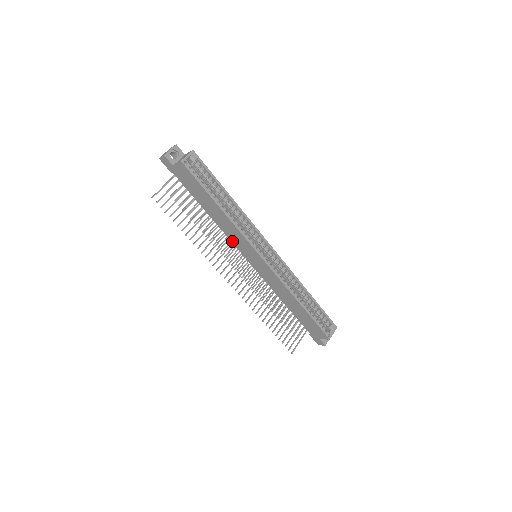
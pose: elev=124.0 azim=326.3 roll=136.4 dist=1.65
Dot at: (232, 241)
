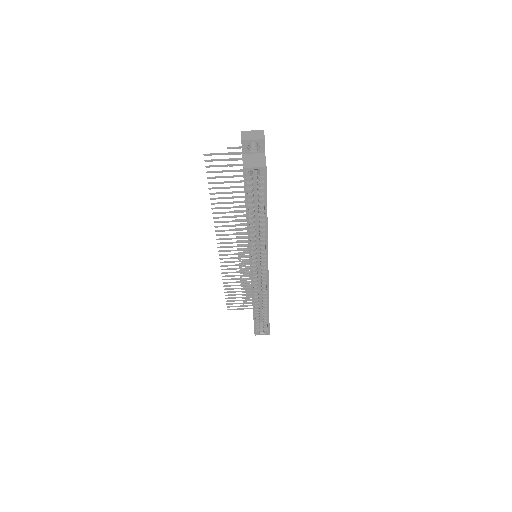
Dot at: occluded
